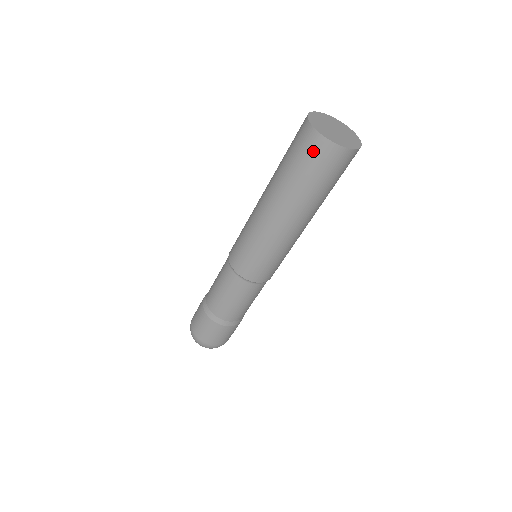
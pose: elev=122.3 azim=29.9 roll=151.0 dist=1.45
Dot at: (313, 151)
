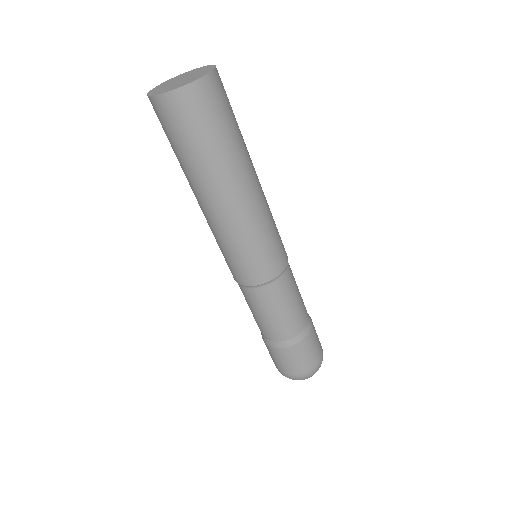
Dot at: occluded
